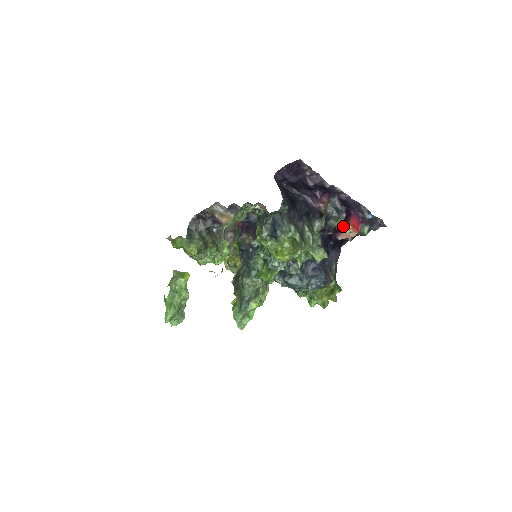
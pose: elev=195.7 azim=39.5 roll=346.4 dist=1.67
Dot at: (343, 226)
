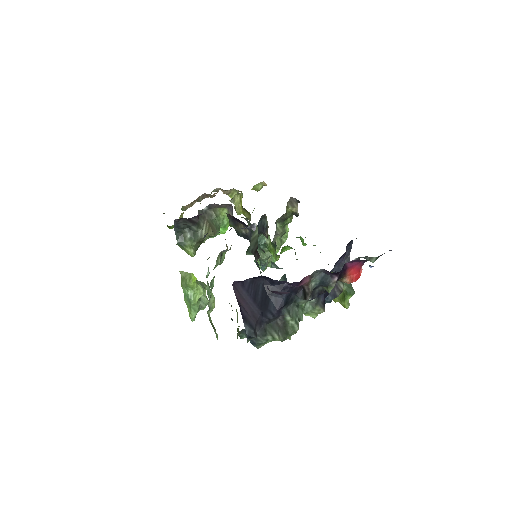
Dot at: (338, 280)
